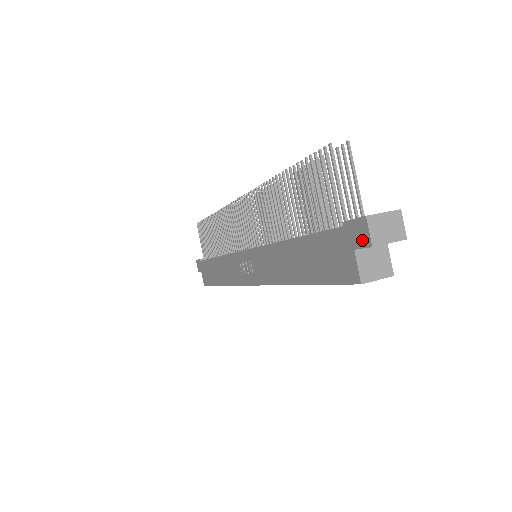
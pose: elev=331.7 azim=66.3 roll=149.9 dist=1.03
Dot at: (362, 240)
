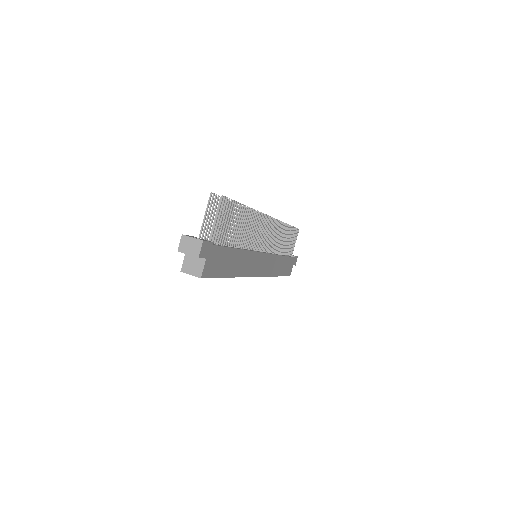
Dot at: occluded
